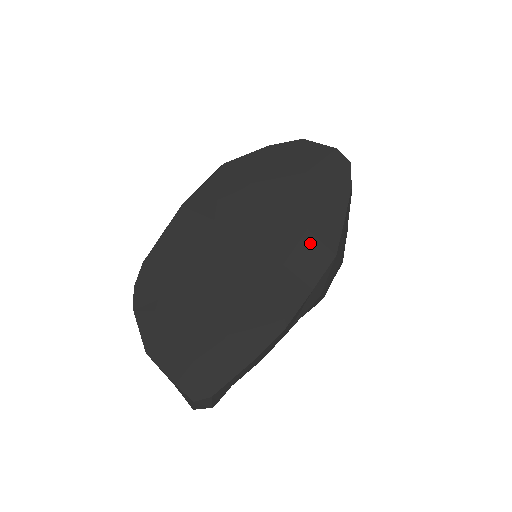
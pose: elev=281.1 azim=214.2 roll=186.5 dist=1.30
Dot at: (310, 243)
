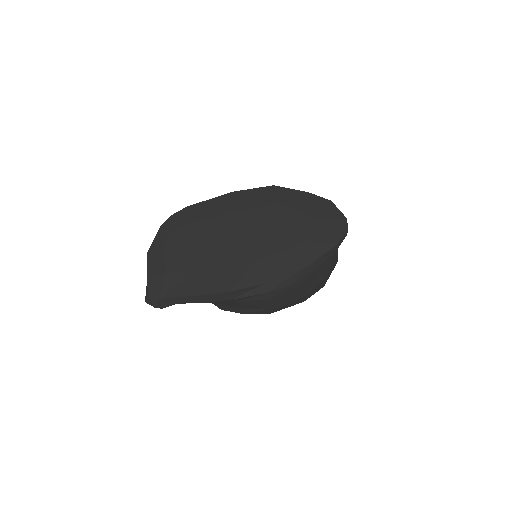
Dot at: (284, 257)
